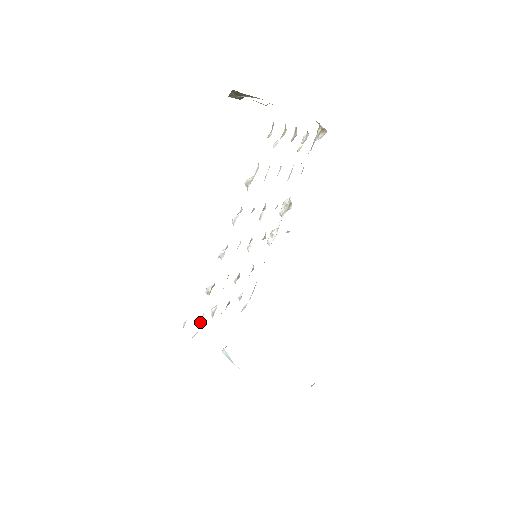
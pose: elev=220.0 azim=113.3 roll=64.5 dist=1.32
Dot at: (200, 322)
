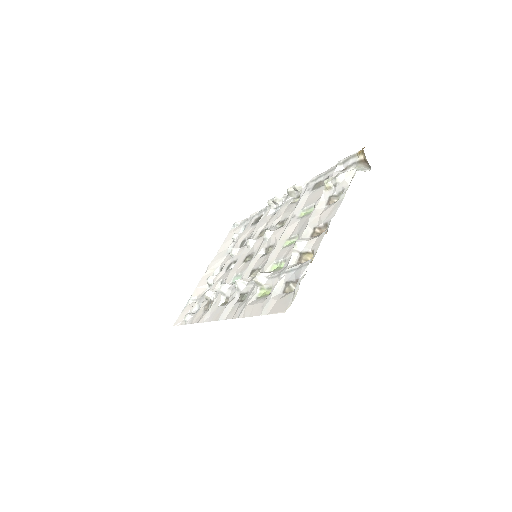
Dot at: (199, 306)
